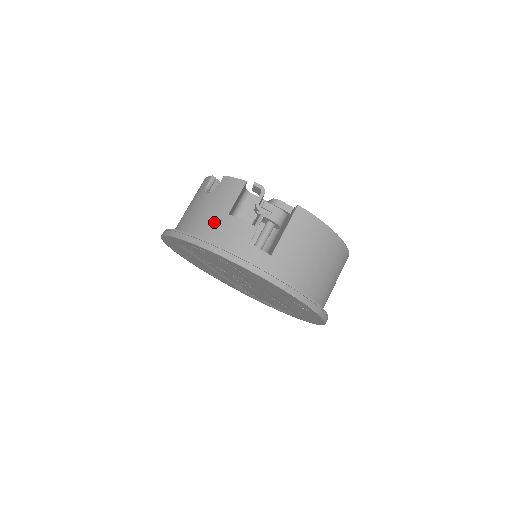
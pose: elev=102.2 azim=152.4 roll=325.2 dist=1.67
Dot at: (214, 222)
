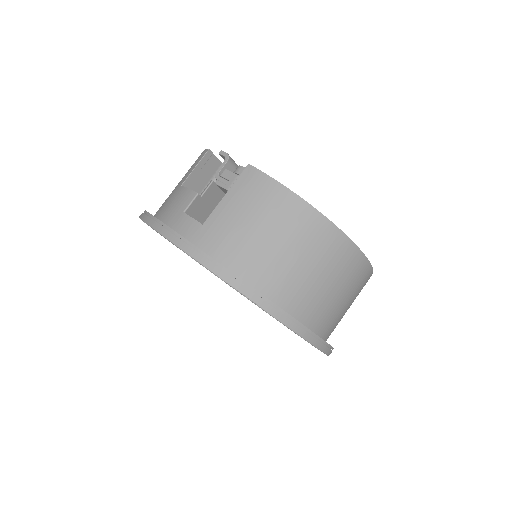
Dot at: (169, 196)
